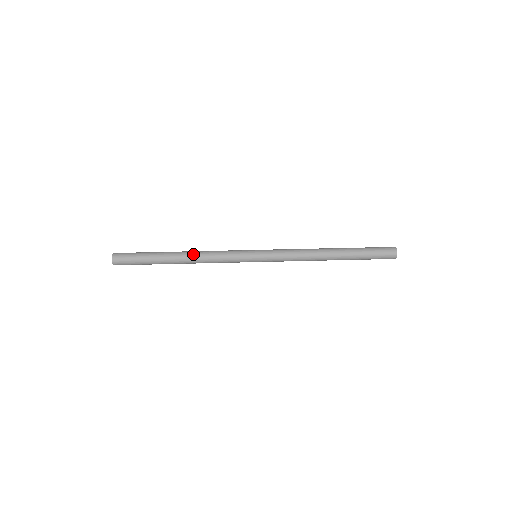
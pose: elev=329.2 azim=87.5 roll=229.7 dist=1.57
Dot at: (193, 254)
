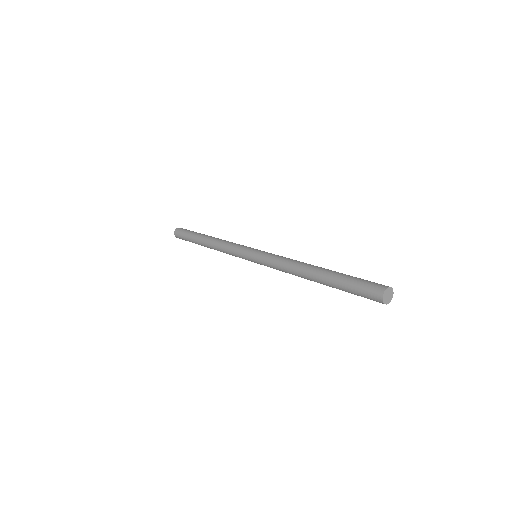
Dot at: (212, 244)
